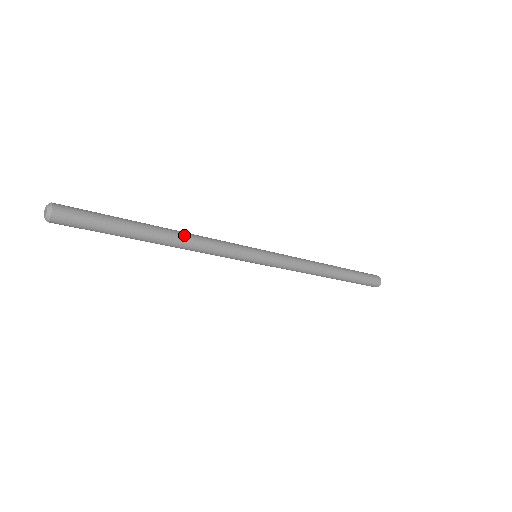
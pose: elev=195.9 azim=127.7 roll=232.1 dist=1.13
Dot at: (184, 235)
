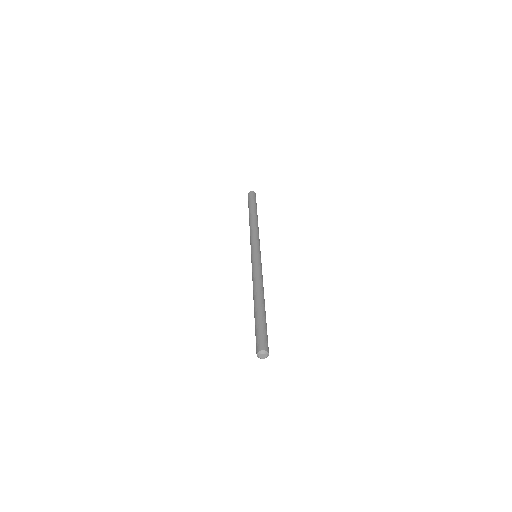
Dot at: occluded
